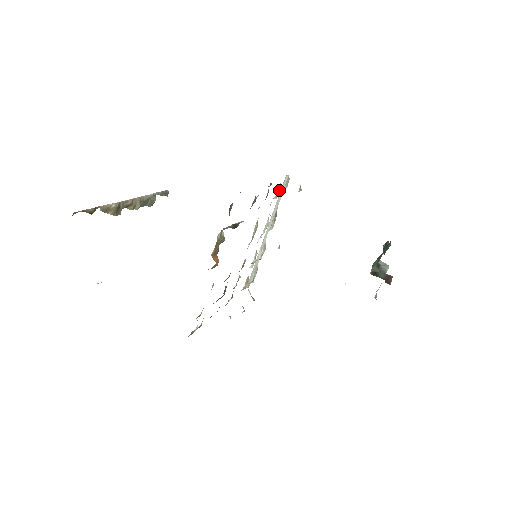
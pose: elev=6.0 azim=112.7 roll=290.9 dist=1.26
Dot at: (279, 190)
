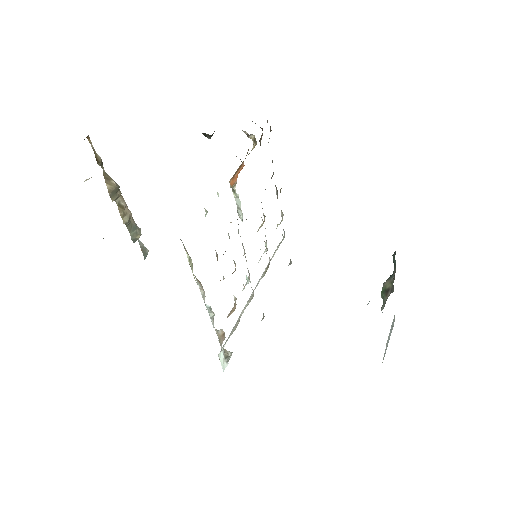
Dot at: occluded
